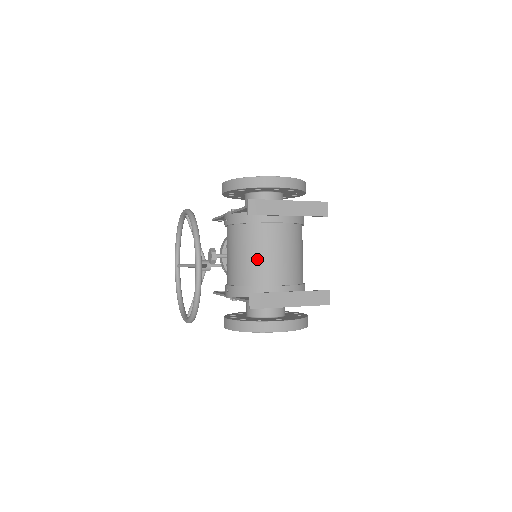
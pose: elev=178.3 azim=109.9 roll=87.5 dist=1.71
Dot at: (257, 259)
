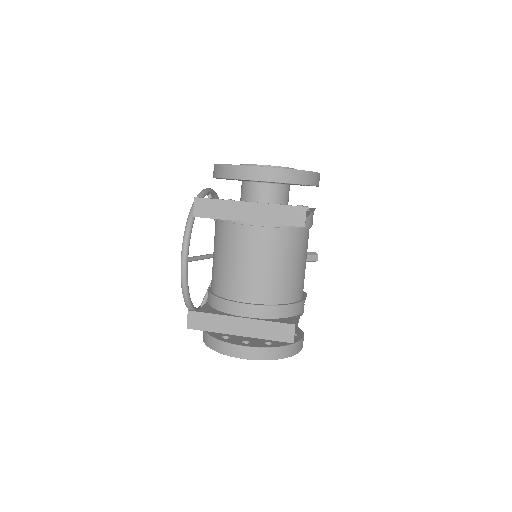
Dot at: (226, 266)
